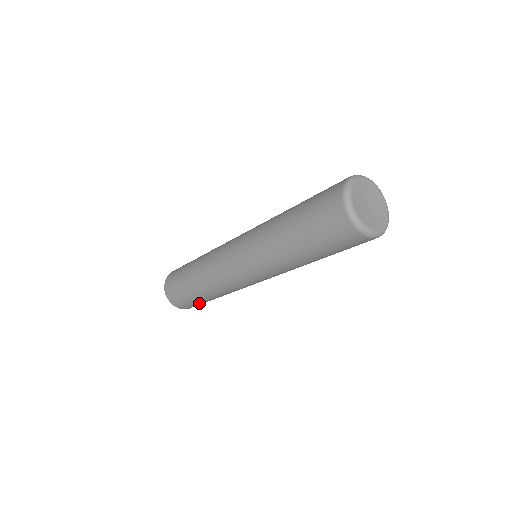
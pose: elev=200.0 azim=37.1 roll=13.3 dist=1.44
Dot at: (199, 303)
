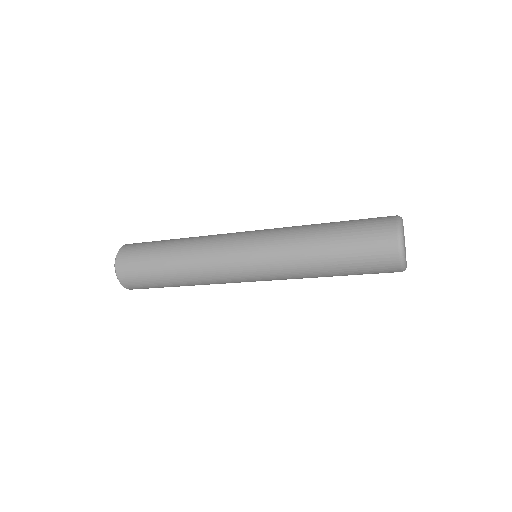
Dot at: (156, 287)
